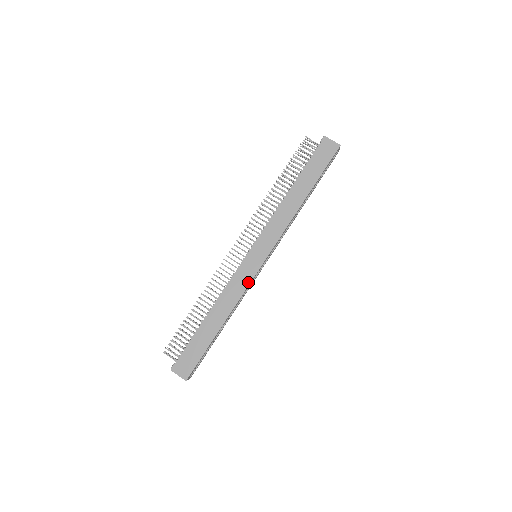
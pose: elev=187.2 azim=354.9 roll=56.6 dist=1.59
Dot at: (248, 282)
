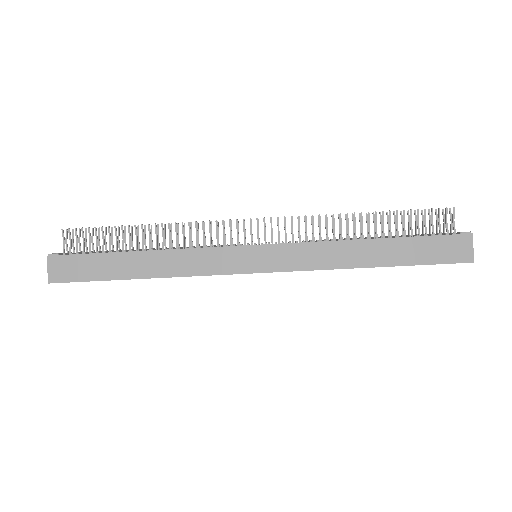
Dot at: (216, 271)
